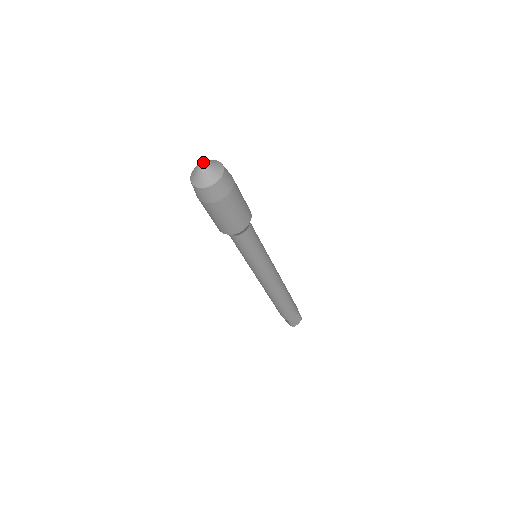
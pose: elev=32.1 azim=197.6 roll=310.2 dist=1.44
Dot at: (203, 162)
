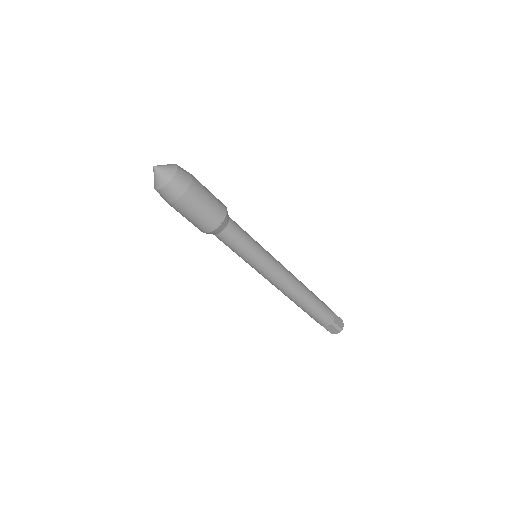
Dot at: (156, 166)
